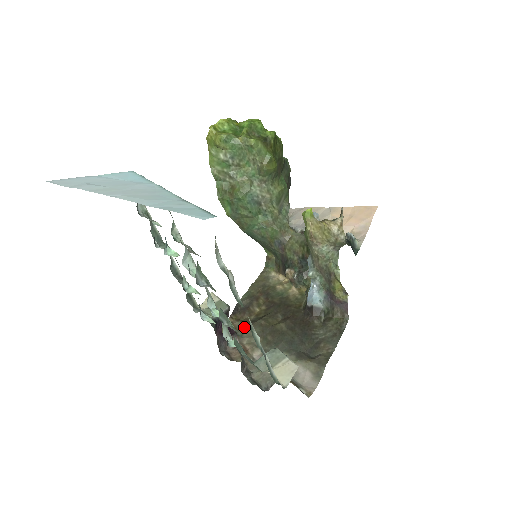
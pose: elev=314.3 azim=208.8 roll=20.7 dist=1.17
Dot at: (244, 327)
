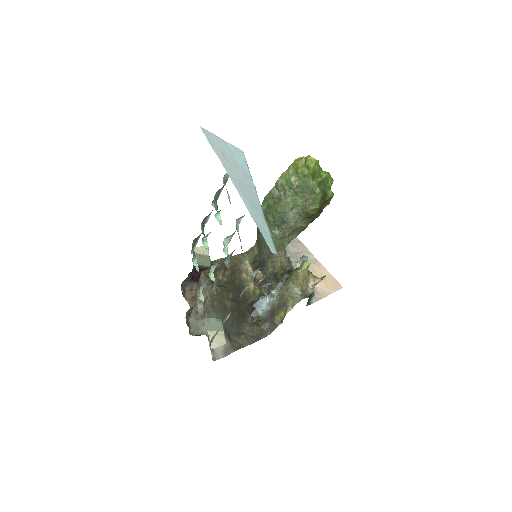
Dot at: (205, 281)
